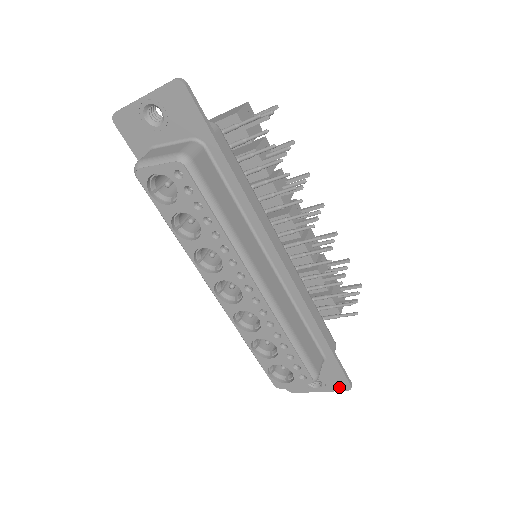
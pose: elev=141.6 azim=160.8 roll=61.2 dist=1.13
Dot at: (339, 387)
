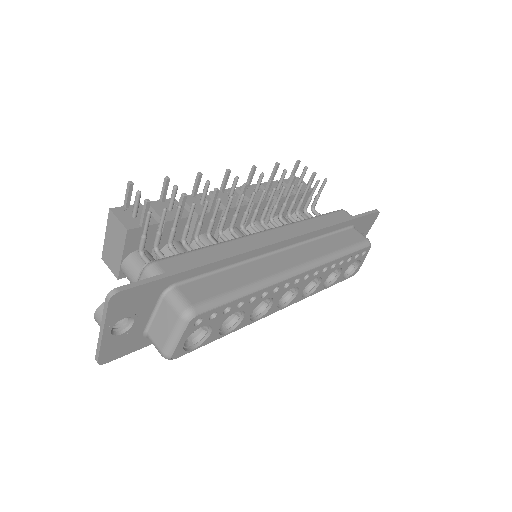
Dot at: (373, 221)
